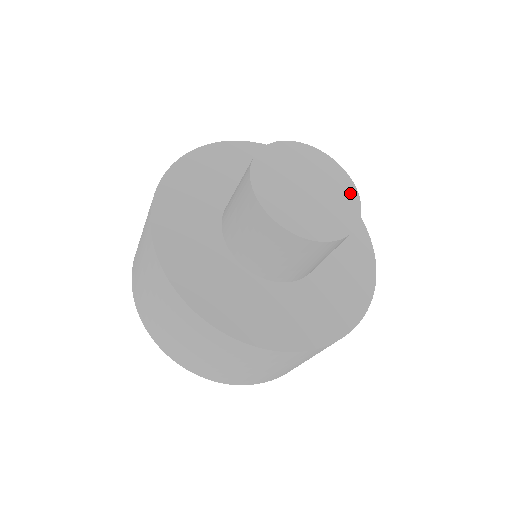
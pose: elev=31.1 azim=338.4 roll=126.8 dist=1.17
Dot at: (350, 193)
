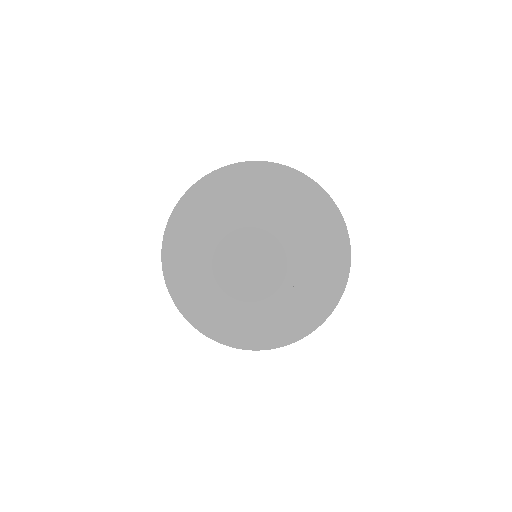
Dot at: (284, 225)
